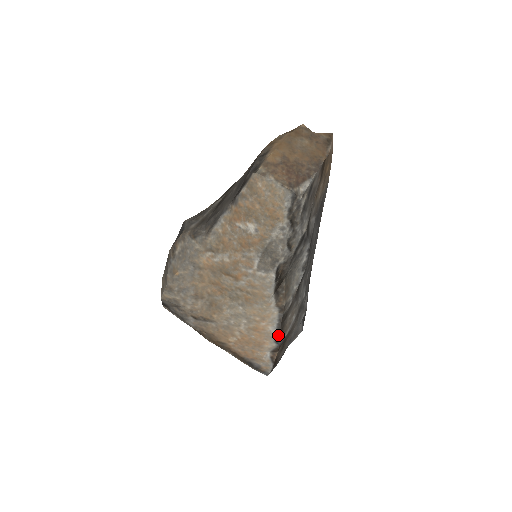
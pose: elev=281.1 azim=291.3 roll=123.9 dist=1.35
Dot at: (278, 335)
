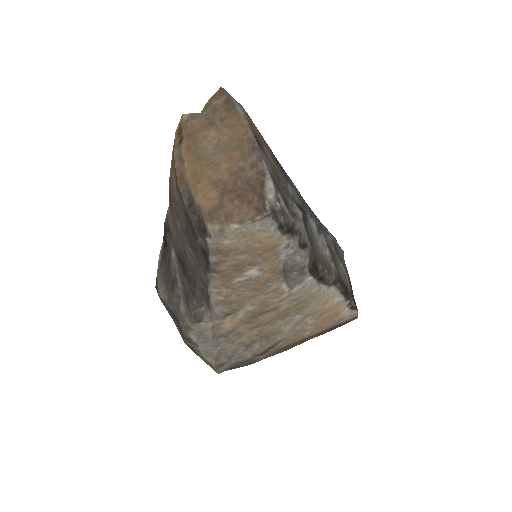
Dot at: (346, 295)
